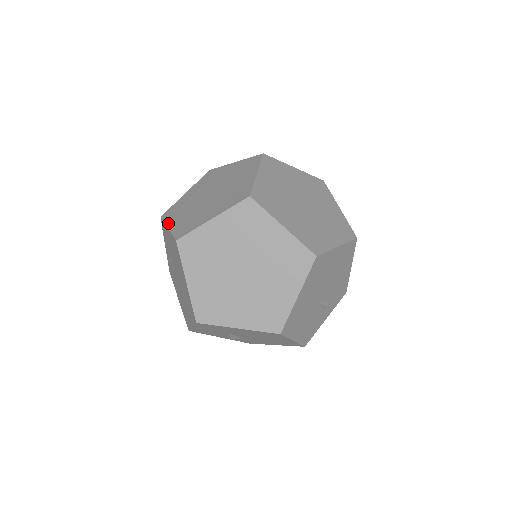
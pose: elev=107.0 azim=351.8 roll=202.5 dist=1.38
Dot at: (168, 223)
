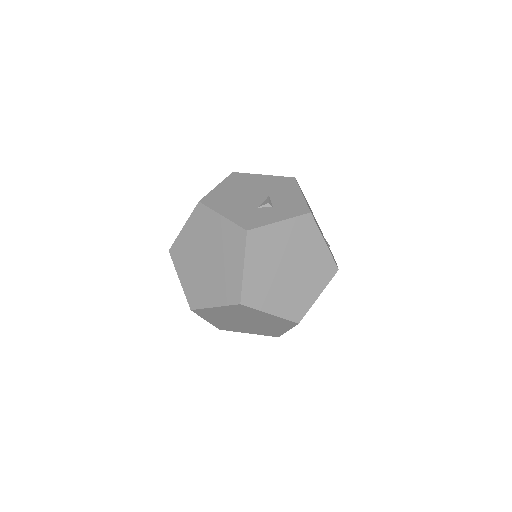
Dot at: (178, 272)
